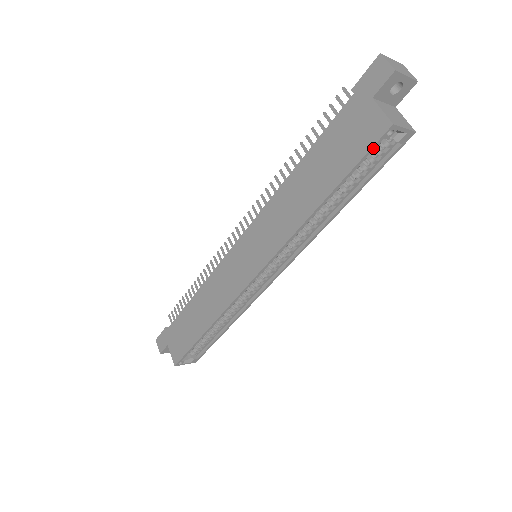
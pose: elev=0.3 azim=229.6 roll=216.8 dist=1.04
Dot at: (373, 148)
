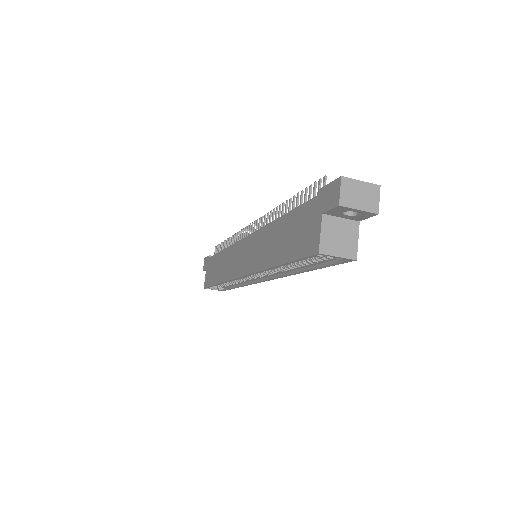
Dot at: (307, 257)
